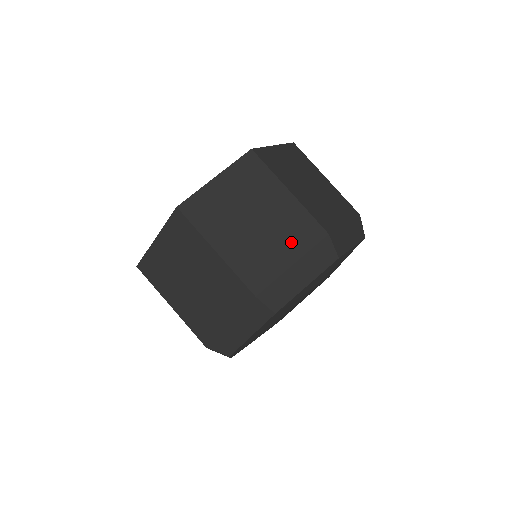
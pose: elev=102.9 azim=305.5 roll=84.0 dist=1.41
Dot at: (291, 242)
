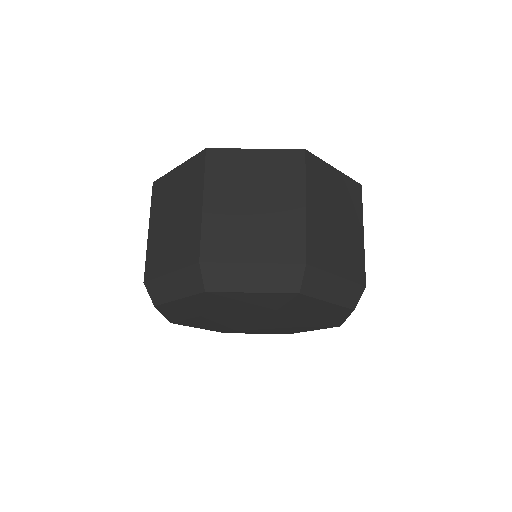
Dot at: (268, 244)
